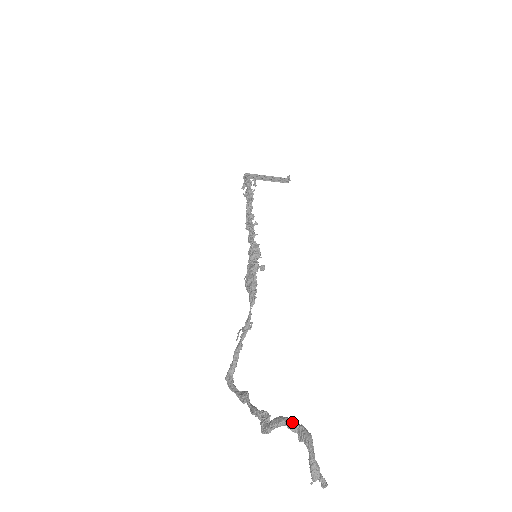
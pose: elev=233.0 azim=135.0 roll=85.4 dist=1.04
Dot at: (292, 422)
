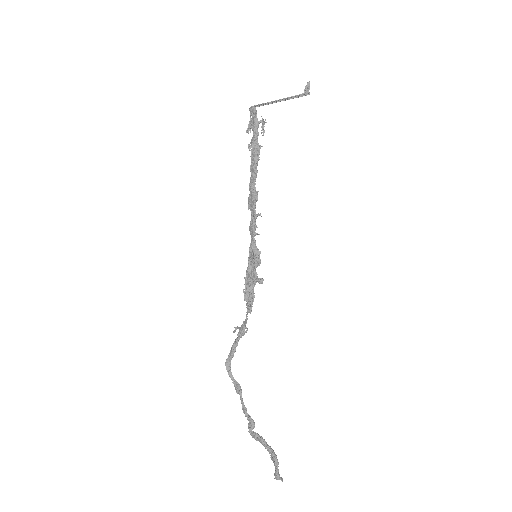
Dot at: (268, 447)
